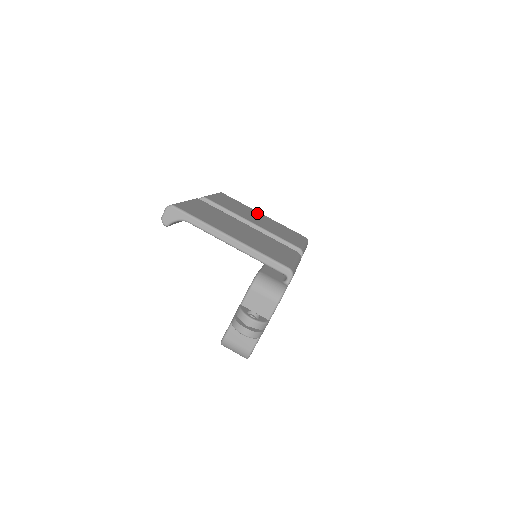
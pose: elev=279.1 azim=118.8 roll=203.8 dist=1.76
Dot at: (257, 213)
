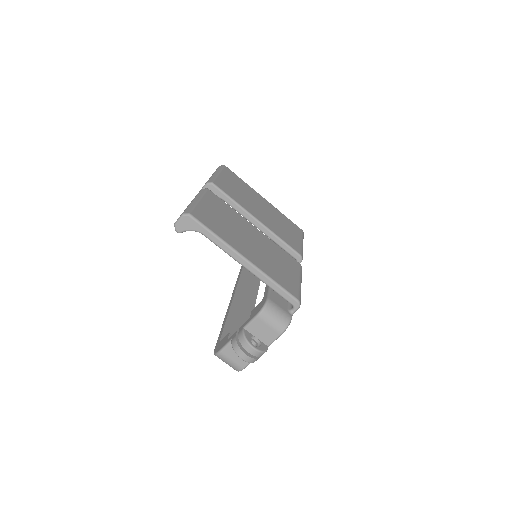
Dot at: (259, 198)
